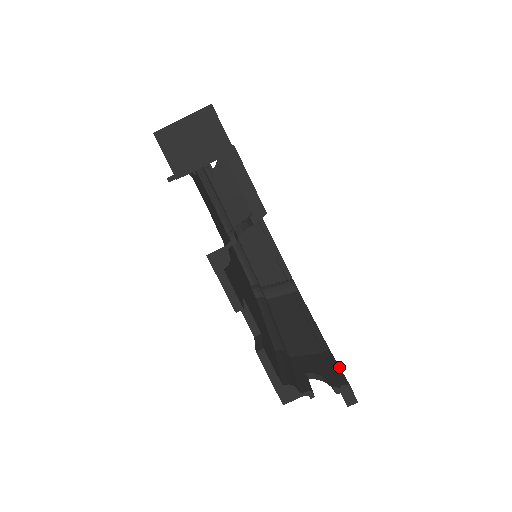
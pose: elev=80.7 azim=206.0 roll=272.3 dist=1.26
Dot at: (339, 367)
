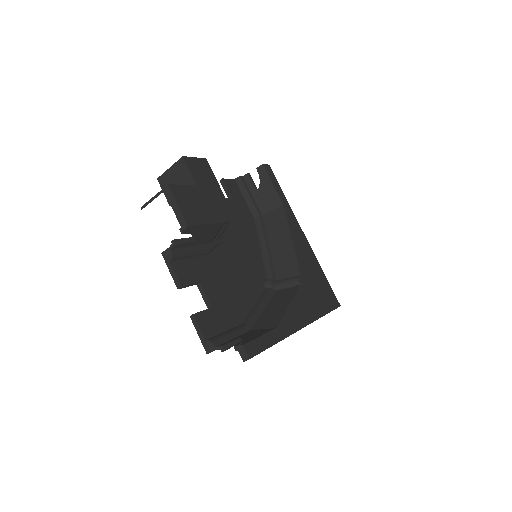
Dot at: (259, 336)
